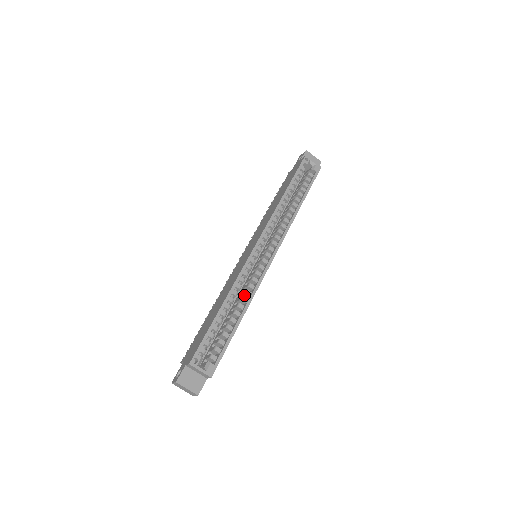
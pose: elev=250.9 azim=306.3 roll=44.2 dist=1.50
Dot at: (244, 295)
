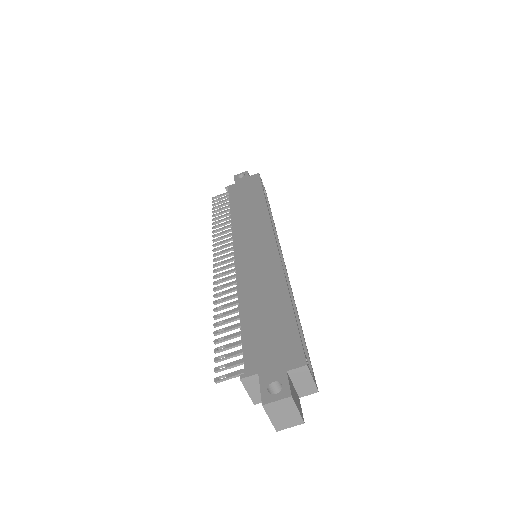
Dot at: occluded
